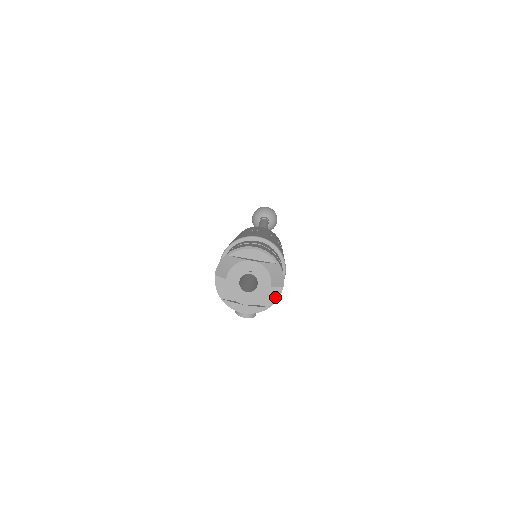
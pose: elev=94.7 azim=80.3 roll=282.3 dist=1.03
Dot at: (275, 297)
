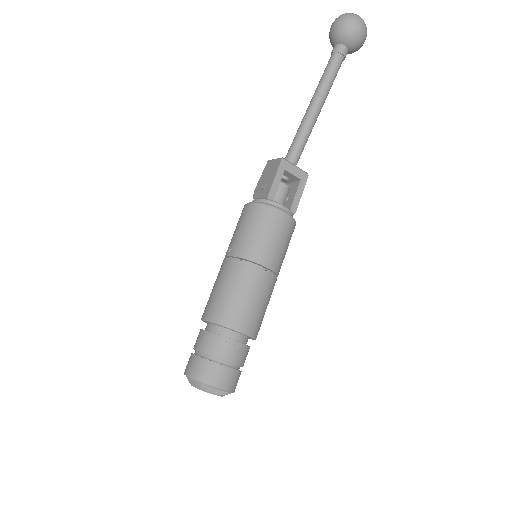
Dot at: occluded
